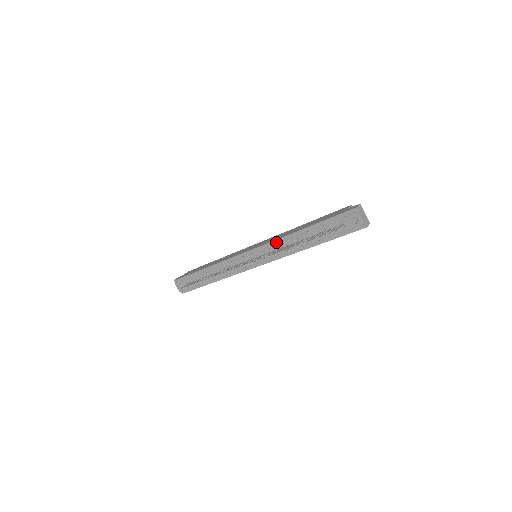
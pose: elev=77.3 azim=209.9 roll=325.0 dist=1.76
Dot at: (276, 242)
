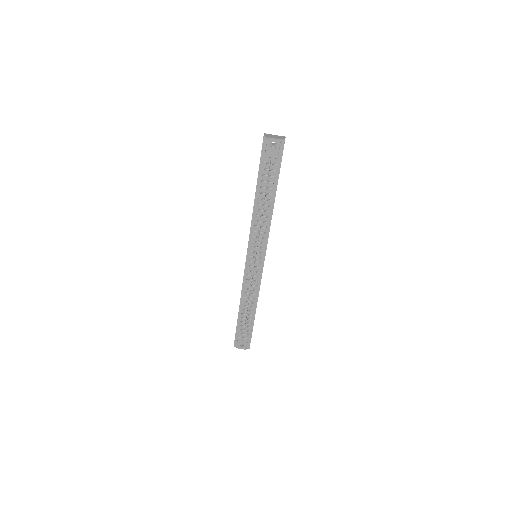
Dot at: (253, 227)
